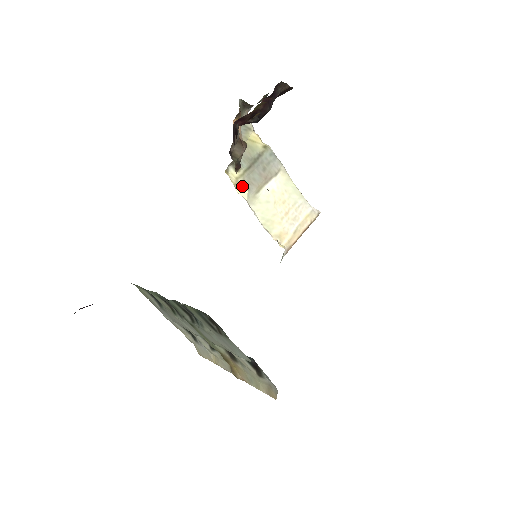
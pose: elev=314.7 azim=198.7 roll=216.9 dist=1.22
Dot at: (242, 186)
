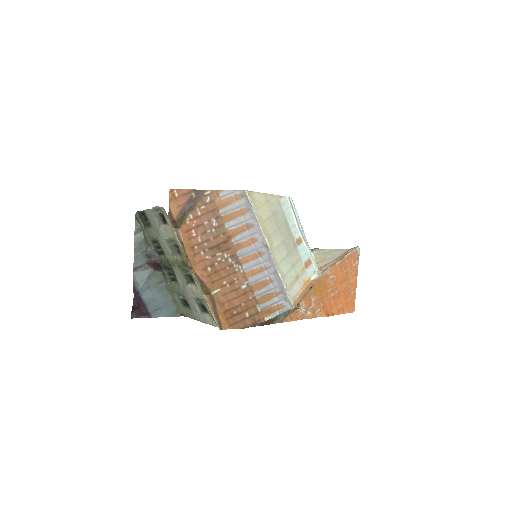
Dot at: occluded
